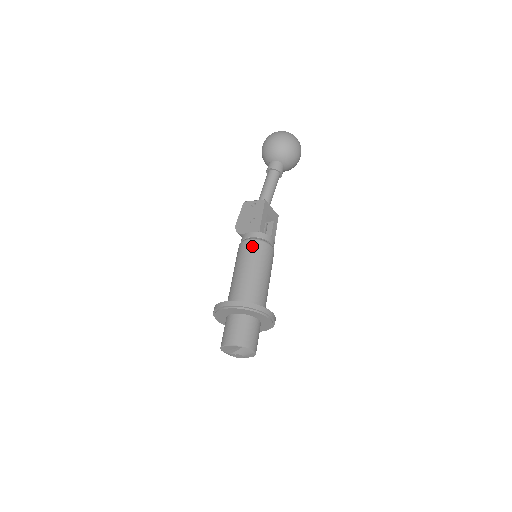
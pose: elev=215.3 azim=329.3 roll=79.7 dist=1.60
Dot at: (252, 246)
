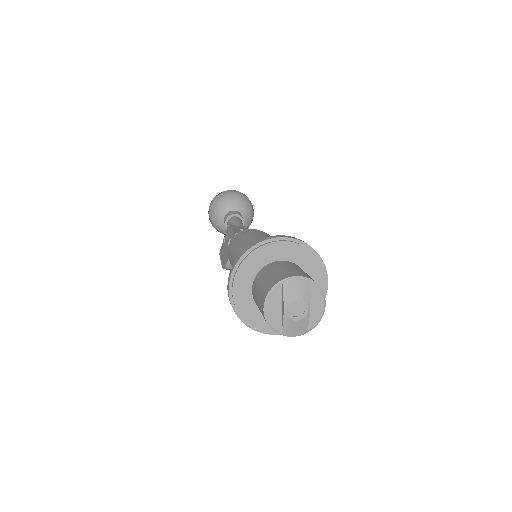
Dot at: (235, 243)
